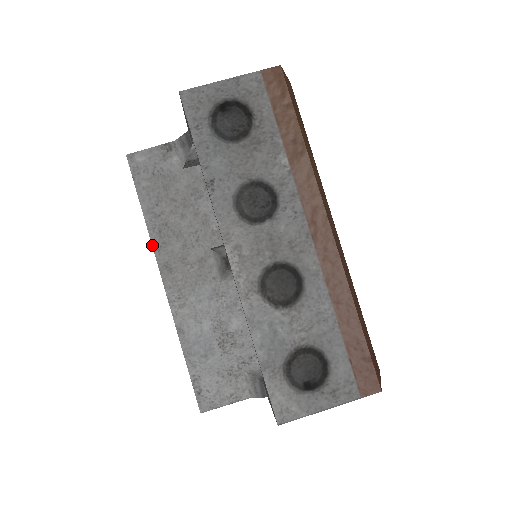
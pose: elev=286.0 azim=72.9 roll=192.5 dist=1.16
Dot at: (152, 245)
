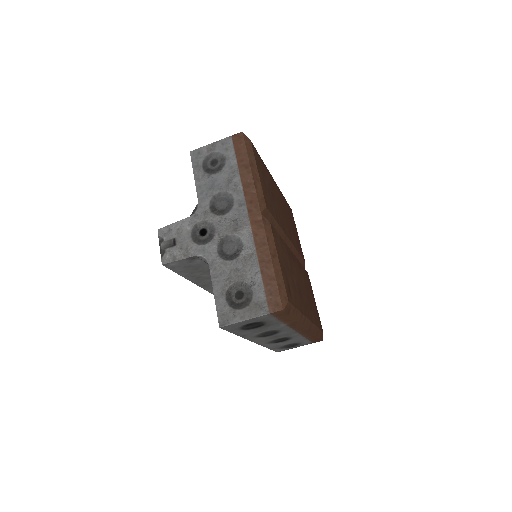
Dot at: occluded
